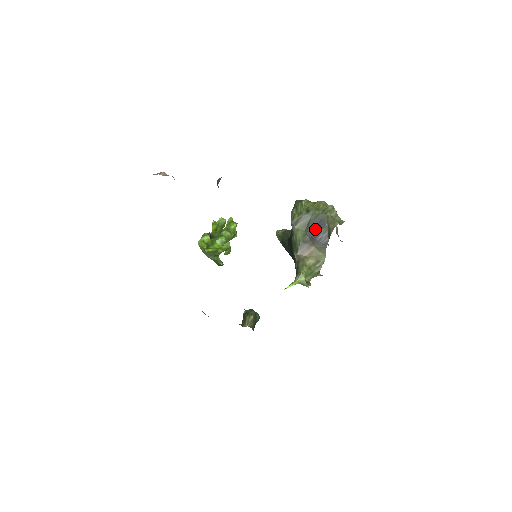
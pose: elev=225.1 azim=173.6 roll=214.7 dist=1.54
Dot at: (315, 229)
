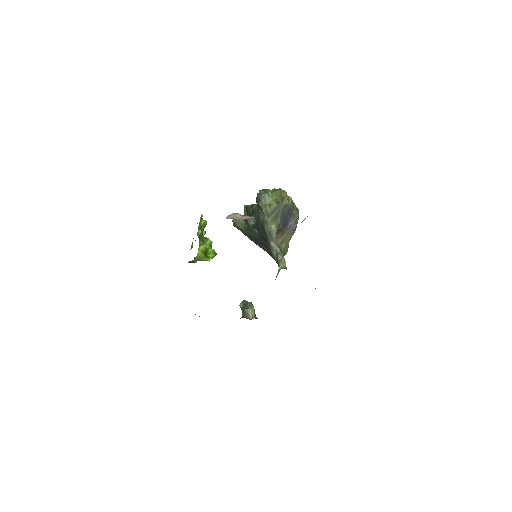
Dot at: (285, 218)
